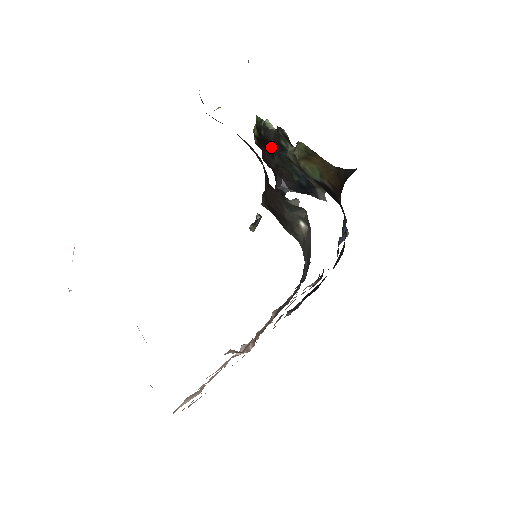
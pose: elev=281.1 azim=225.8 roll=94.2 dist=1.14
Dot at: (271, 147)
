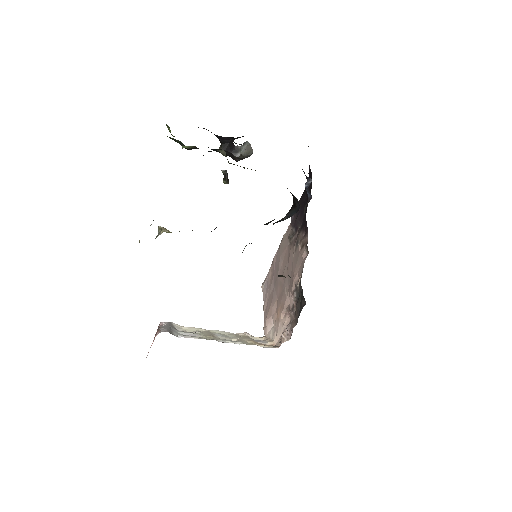
Dot at: occluded
